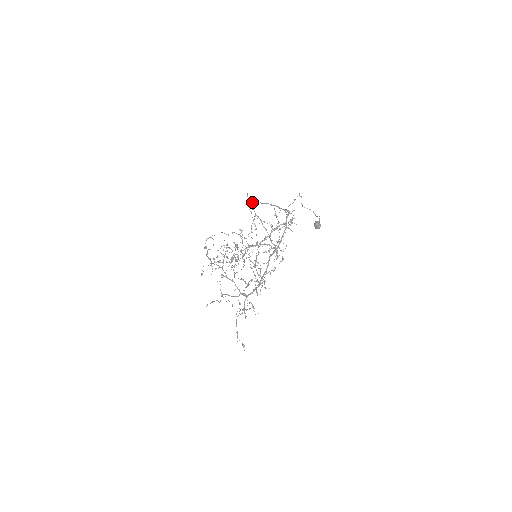
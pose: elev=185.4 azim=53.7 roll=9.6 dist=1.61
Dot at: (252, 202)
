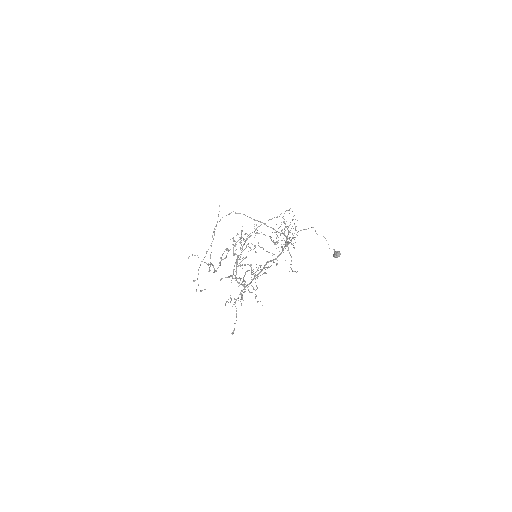
Dot at: (237, 213)
